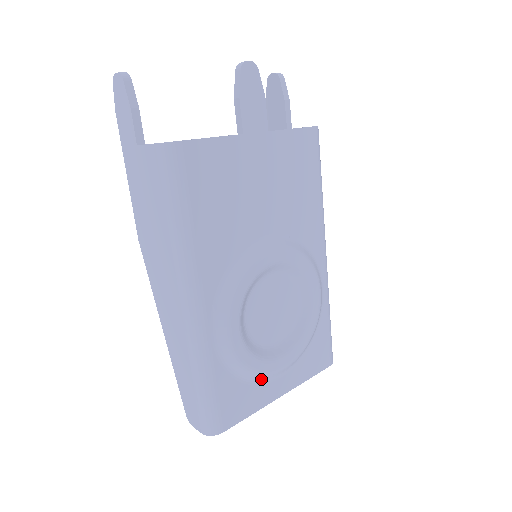
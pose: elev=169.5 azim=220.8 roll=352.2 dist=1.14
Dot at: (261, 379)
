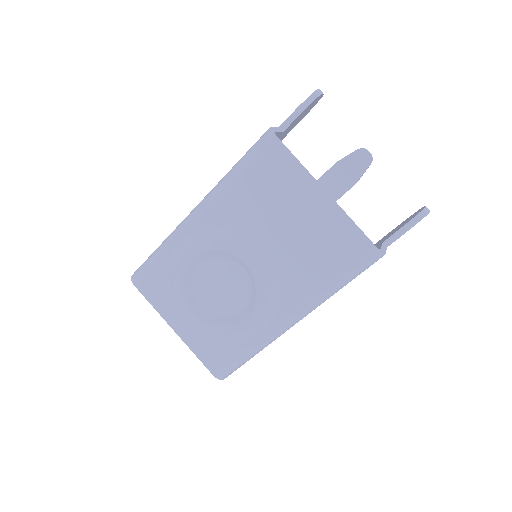
Dot at: (175, 301)
